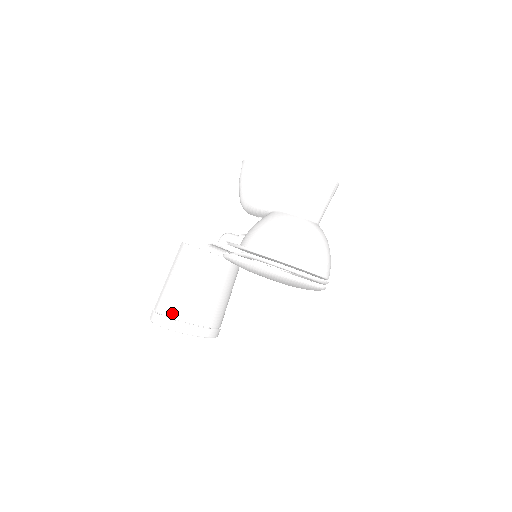
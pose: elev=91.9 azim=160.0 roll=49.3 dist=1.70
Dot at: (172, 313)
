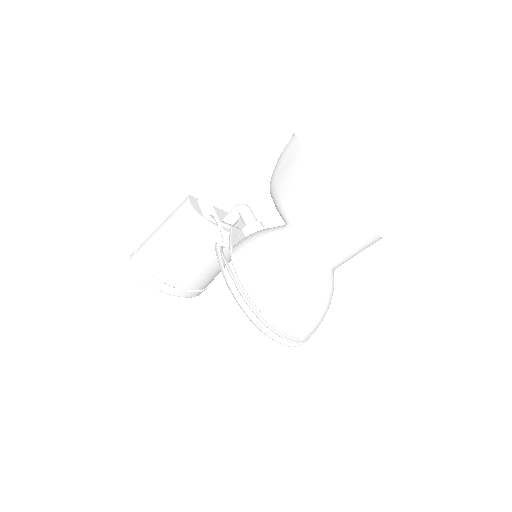
Dot at: (149, 267)
